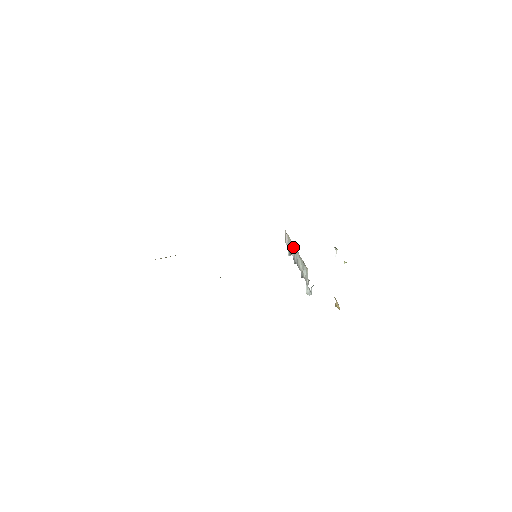
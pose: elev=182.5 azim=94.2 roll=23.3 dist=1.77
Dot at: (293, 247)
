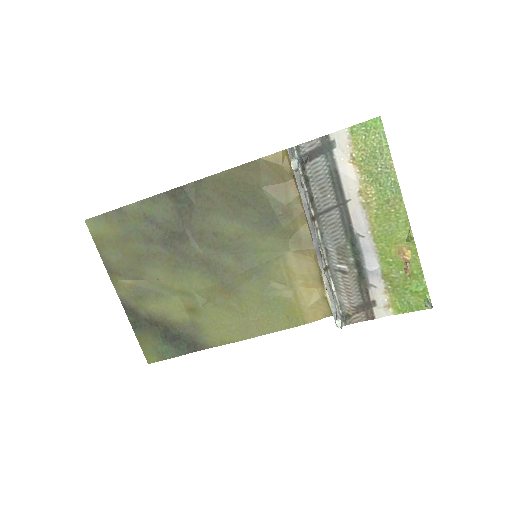
Dot at: occluded
